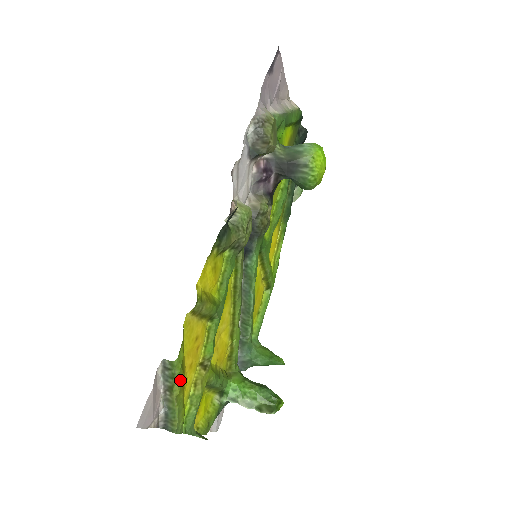
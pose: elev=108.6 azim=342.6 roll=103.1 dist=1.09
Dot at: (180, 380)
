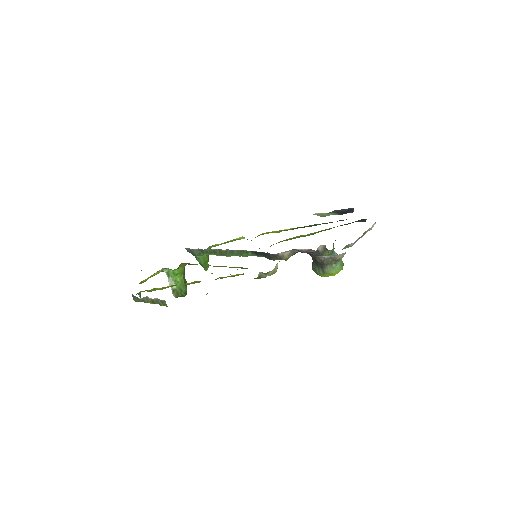
Dot at: occluded
